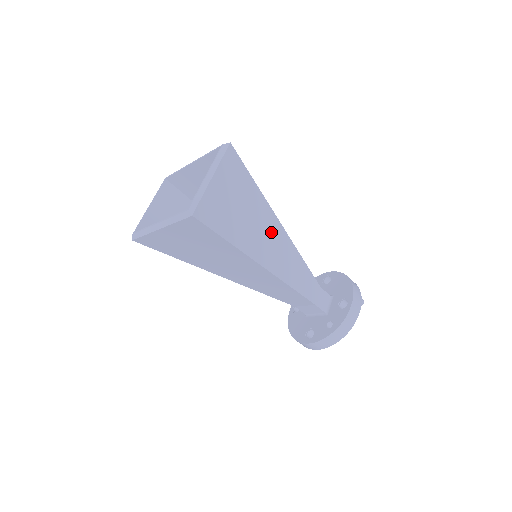
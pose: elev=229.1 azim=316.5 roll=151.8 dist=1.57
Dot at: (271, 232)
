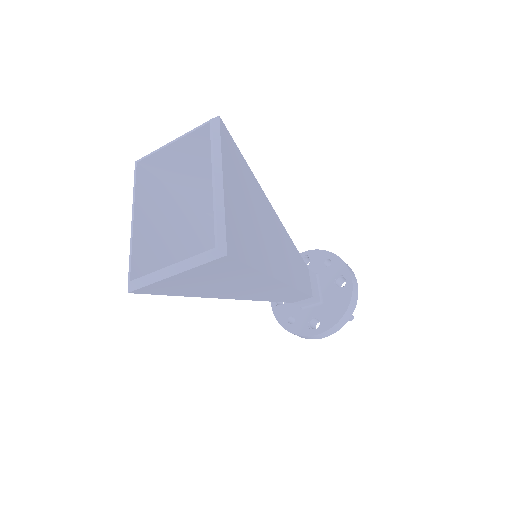
Dot at: (258, 286)
